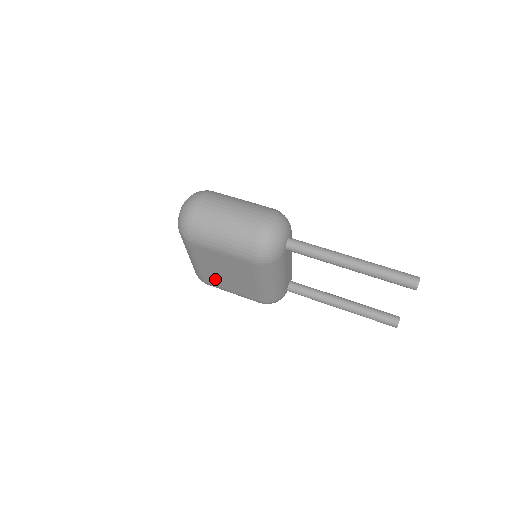
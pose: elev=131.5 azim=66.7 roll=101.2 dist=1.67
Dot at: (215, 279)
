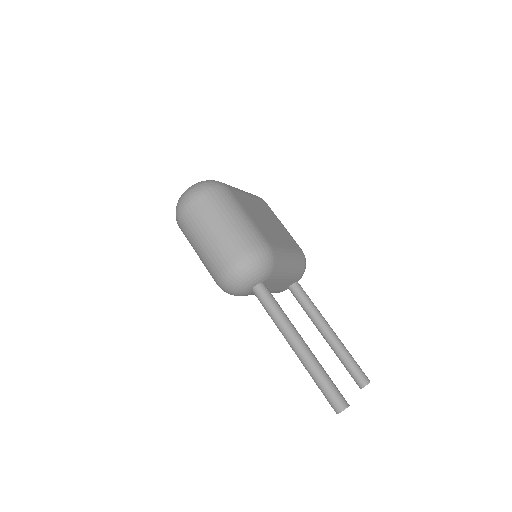
Dot at: occluded
